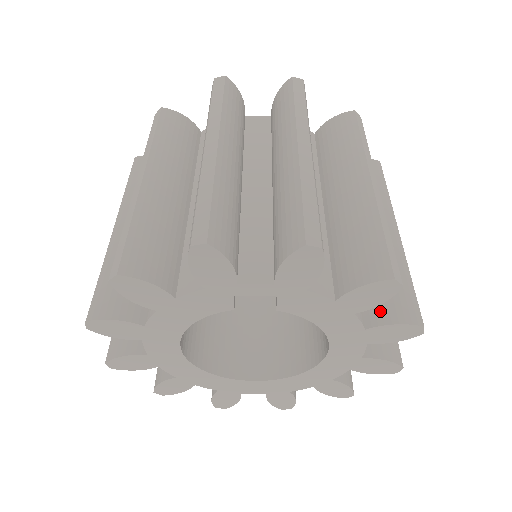
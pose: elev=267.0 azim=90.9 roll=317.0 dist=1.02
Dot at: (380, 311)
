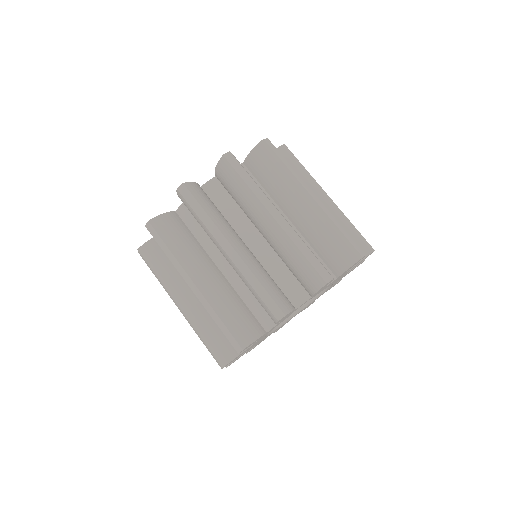
Dot at: occluded
